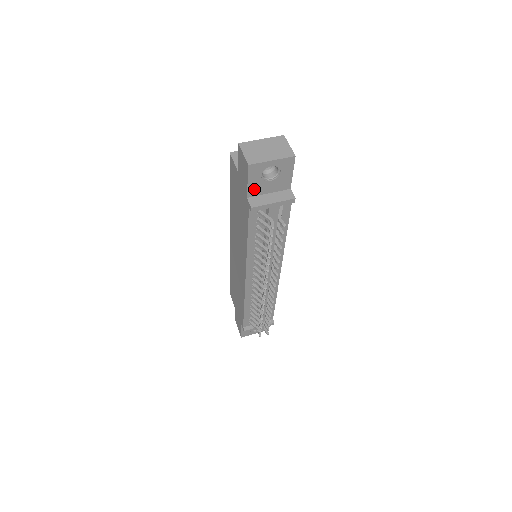
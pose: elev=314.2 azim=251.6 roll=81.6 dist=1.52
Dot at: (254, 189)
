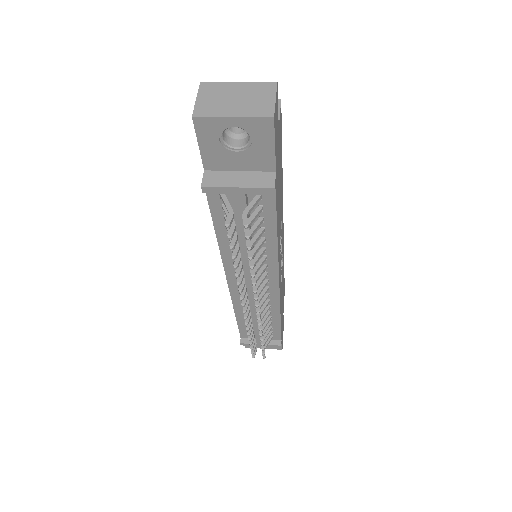
Dot at: (213, 159)
